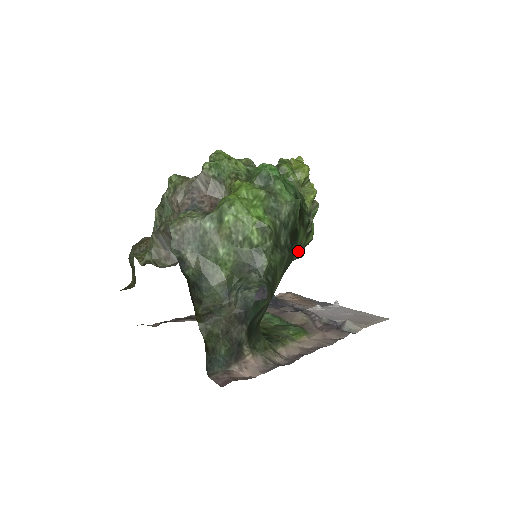
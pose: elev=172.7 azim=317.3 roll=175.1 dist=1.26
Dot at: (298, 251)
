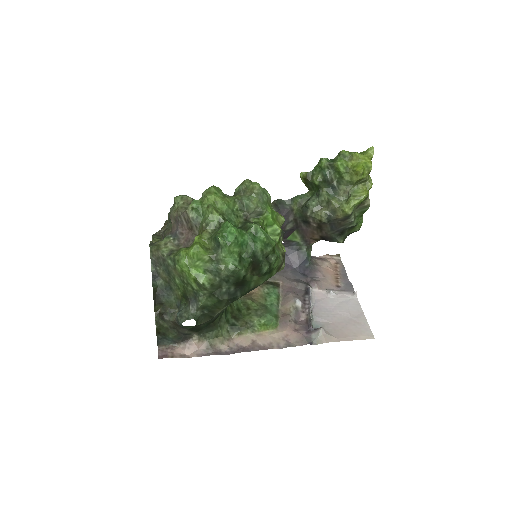
Dot at: (255, 287)
